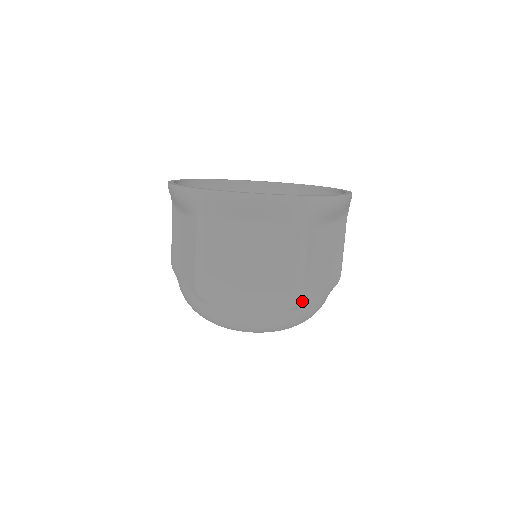
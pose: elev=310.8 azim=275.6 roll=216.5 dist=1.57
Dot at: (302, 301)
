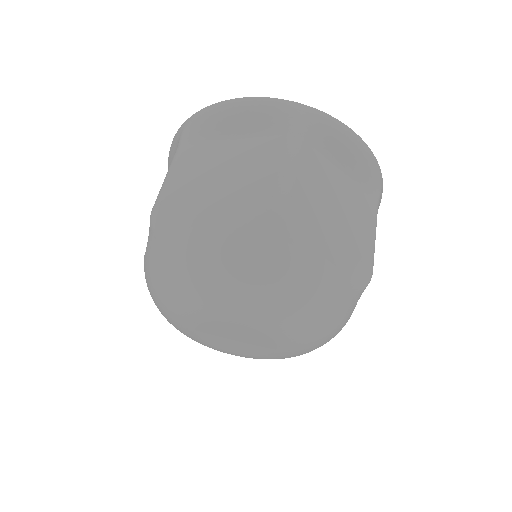
Dot at: (288, 224)
